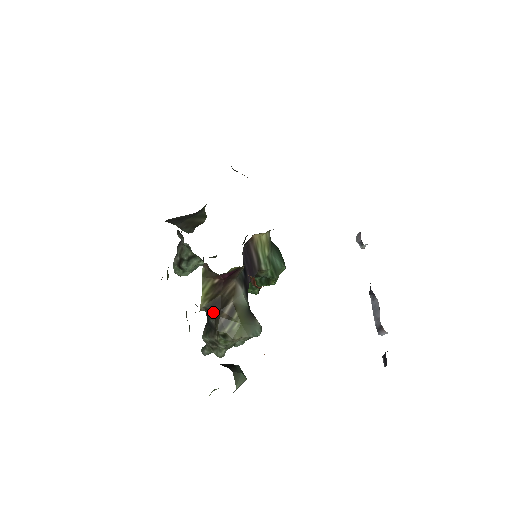
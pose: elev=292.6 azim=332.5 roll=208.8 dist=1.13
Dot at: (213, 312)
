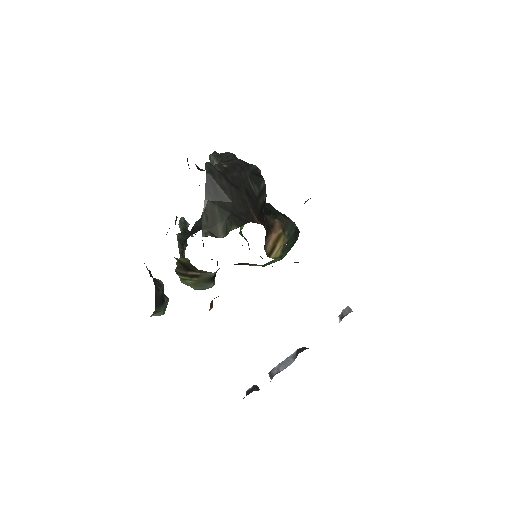
Dot at: occluded
